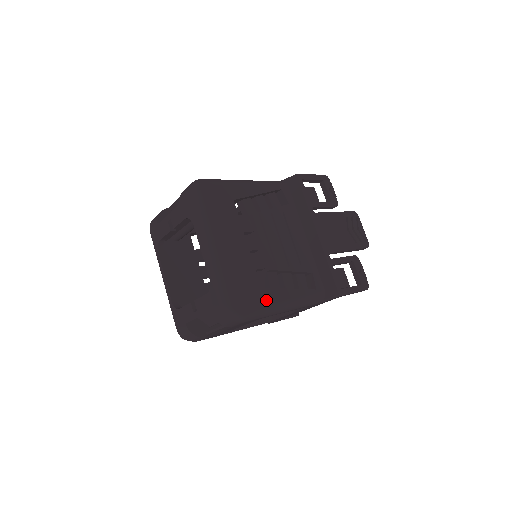
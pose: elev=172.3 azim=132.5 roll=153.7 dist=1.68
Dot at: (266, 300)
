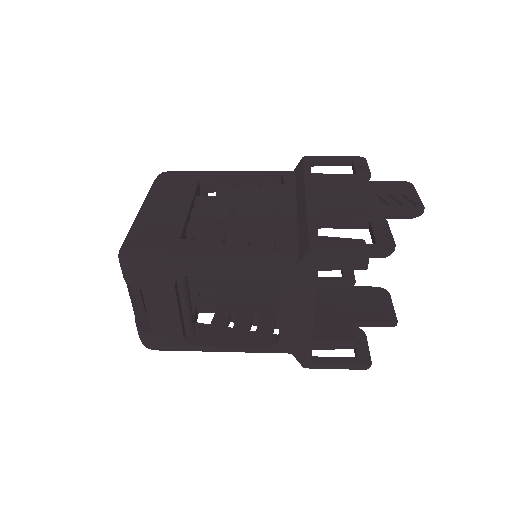
Dot at: (178, 249)
